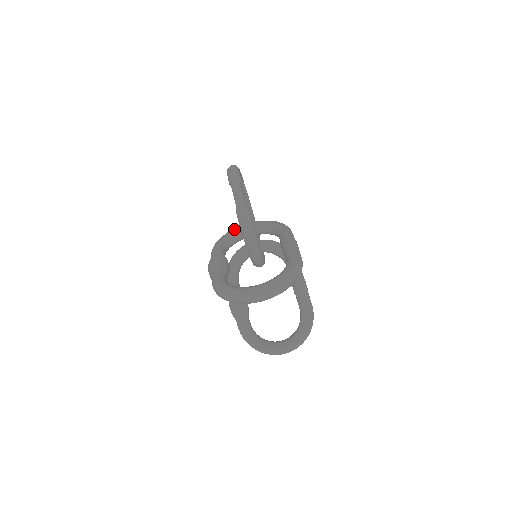
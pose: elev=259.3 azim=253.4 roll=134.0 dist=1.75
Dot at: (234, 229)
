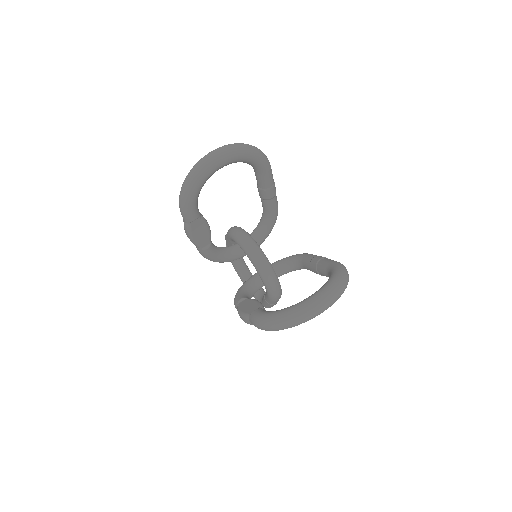
Dot at: occluded
